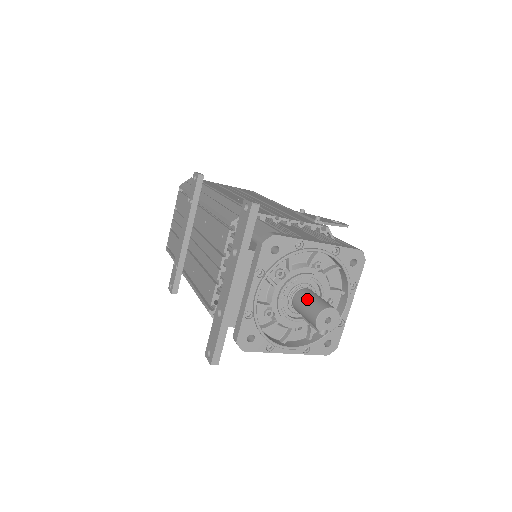
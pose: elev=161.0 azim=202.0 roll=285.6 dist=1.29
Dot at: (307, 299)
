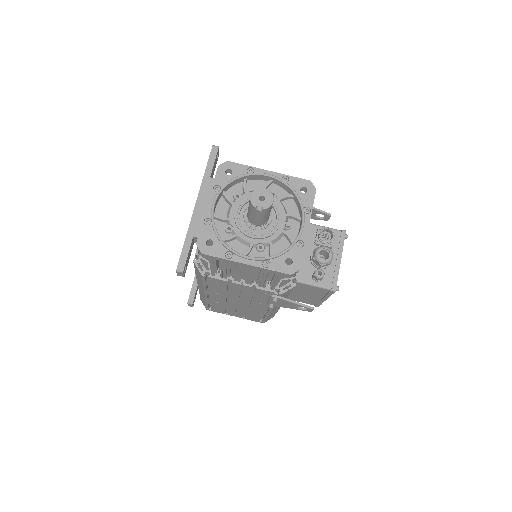
Dot at: occluded
